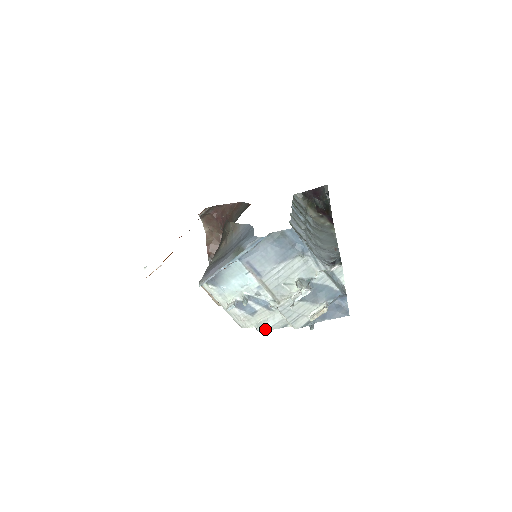
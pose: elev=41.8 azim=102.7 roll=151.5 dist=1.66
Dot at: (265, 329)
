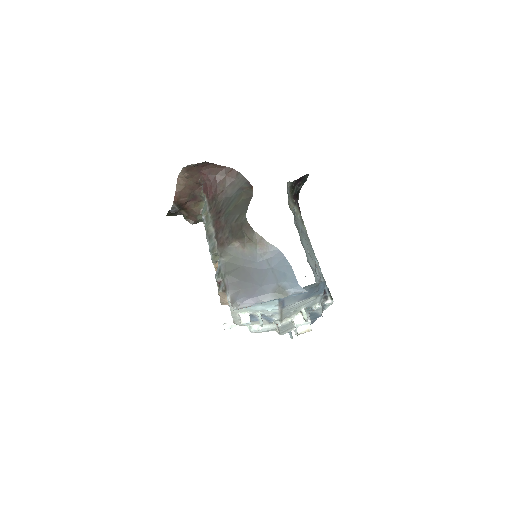
Dot at: (257, 332)
